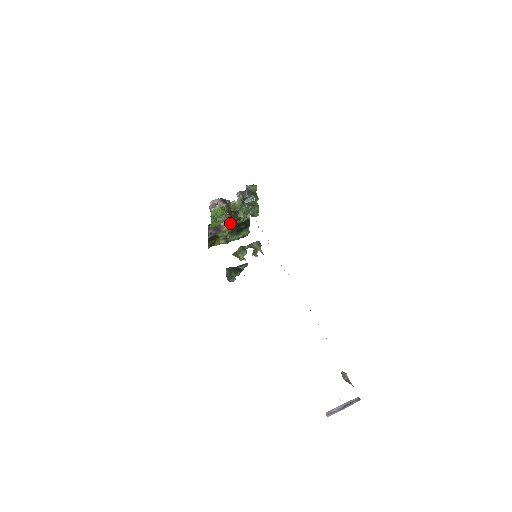
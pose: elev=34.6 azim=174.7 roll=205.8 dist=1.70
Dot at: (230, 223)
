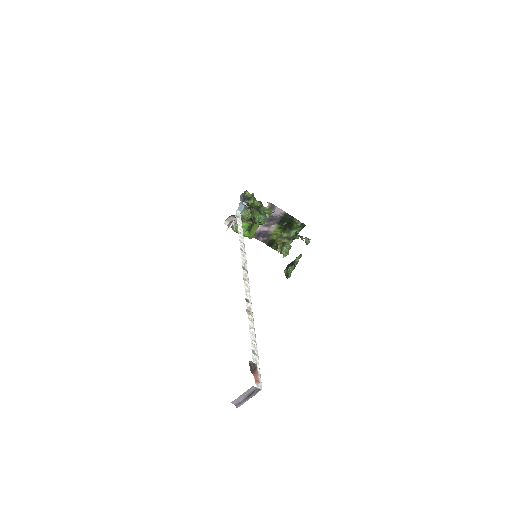
Dot at: (272, 225)
